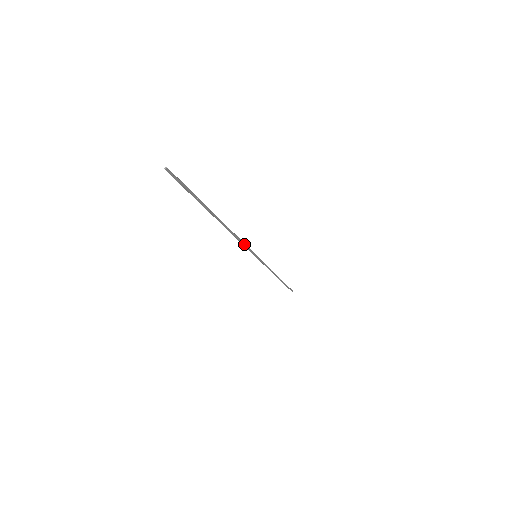
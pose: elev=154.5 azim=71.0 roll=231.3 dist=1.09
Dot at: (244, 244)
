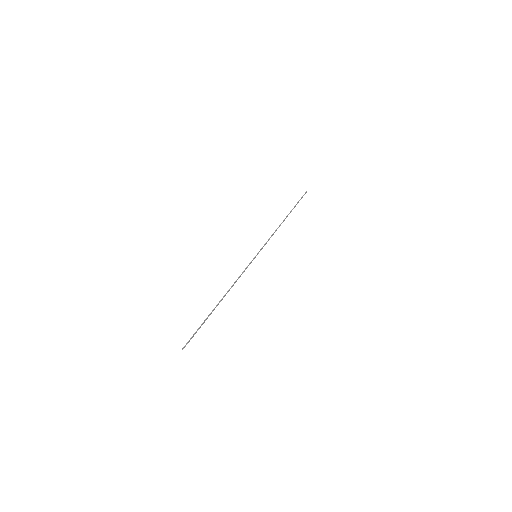
Dot at: occluded
